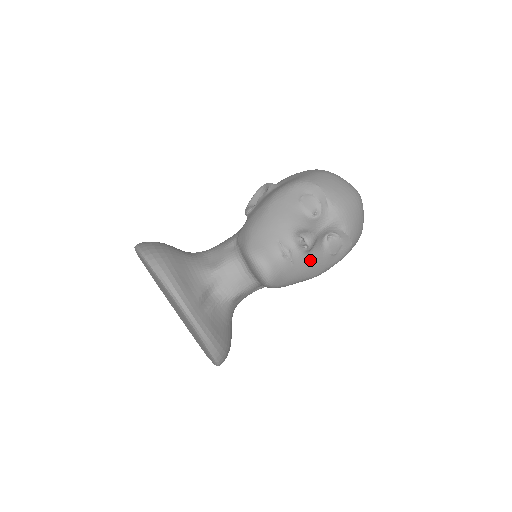
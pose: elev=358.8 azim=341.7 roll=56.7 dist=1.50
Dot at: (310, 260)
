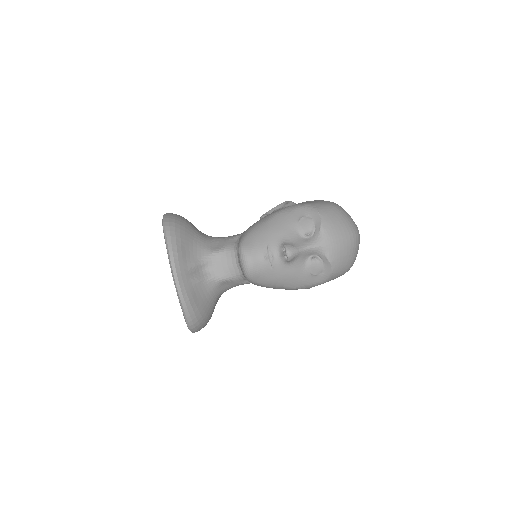
Dot at: (289, 271)
